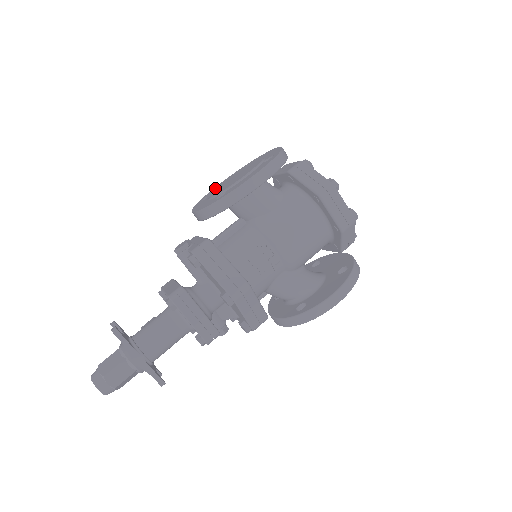
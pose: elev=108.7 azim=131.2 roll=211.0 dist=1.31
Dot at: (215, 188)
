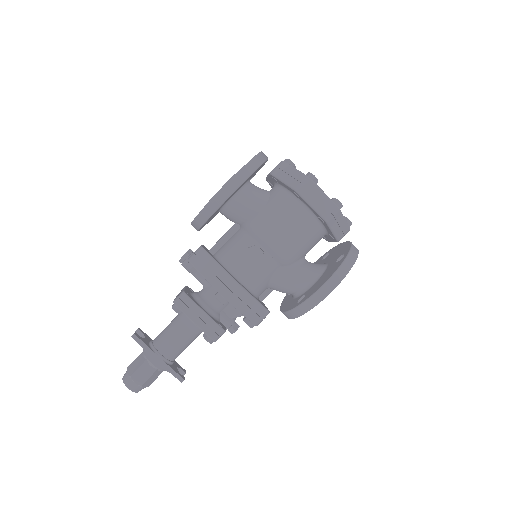
Dot at: occluded
